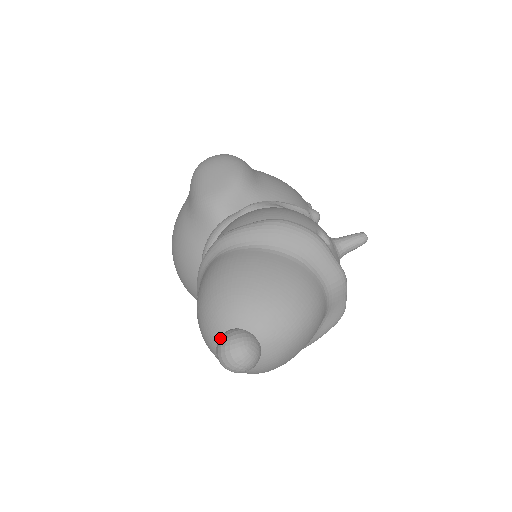
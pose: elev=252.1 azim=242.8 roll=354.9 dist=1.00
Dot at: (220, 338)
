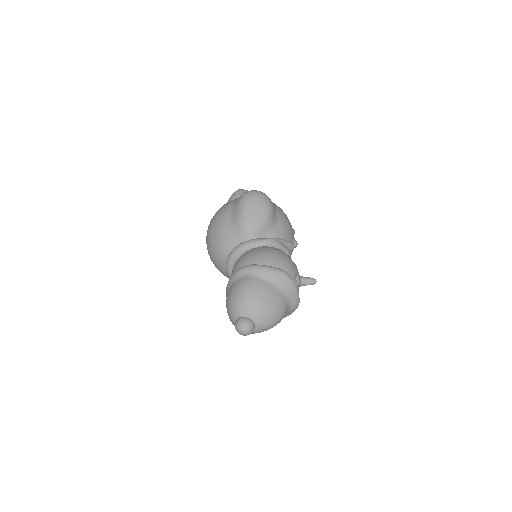
Dot at: (240, 319)
